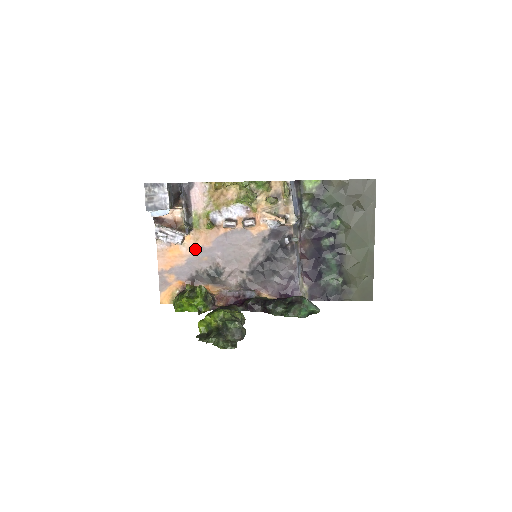
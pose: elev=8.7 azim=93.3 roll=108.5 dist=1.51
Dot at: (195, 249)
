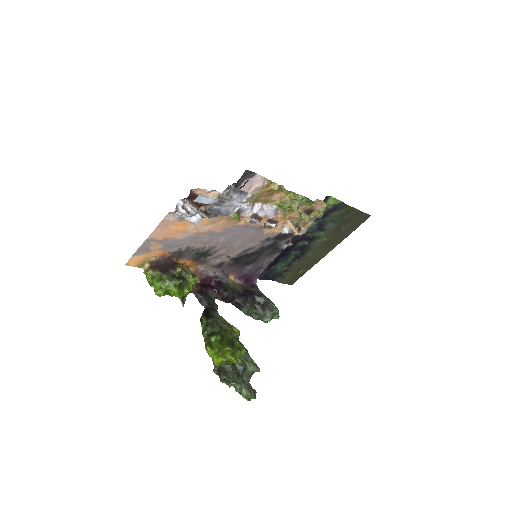
Dot at: (203, 230)
